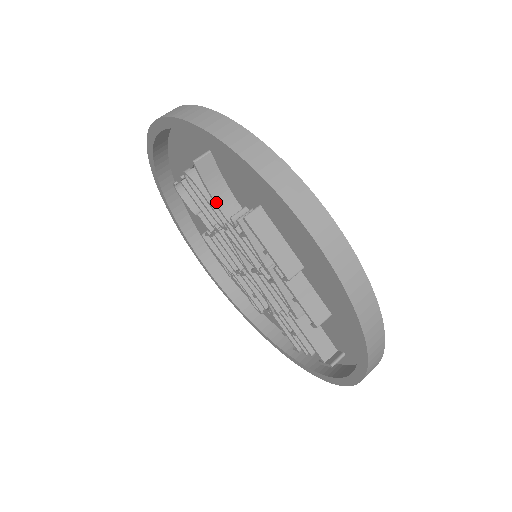
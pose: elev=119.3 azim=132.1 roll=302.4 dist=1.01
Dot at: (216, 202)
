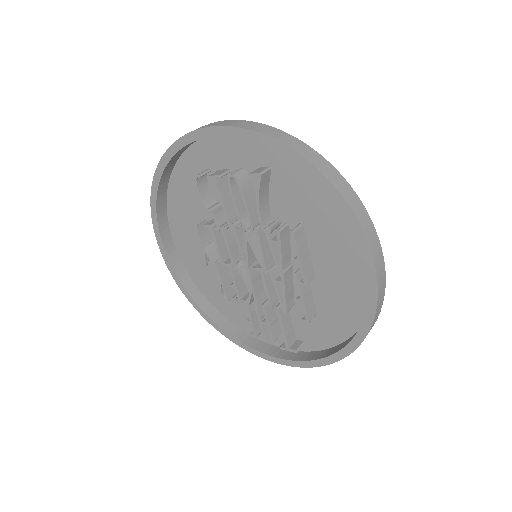
Dot at: (260, 210)
